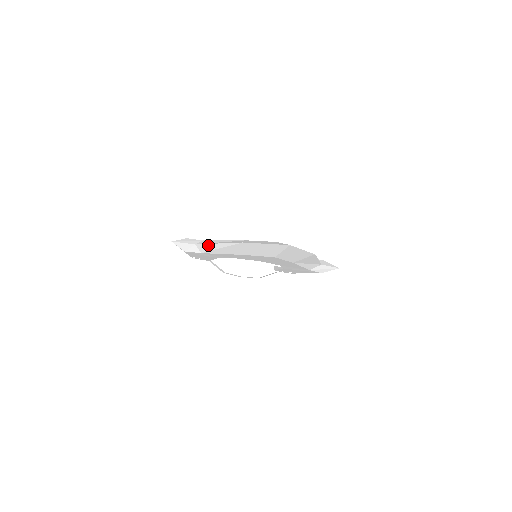
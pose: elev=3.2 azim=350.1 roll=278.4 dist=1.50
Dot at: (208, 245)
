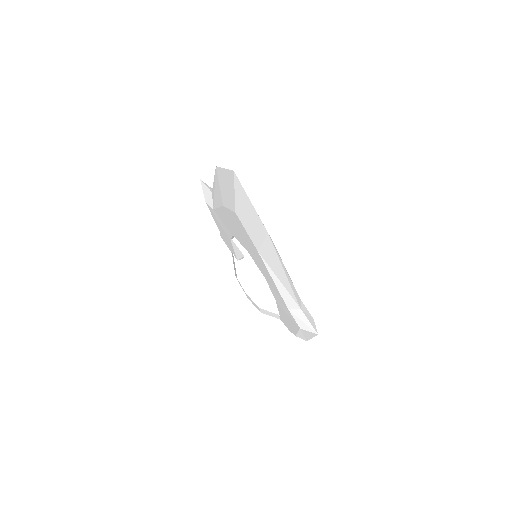
Dot at: occluded
